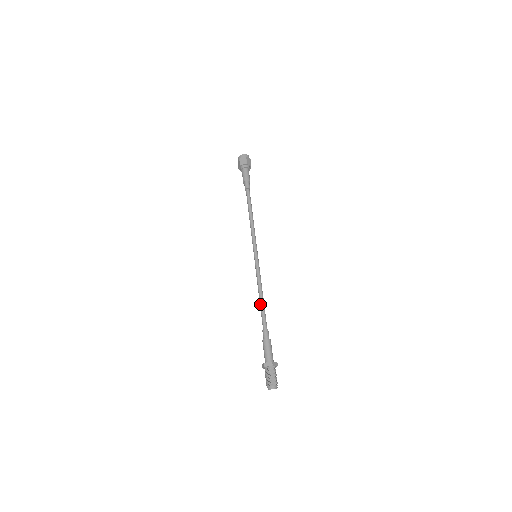
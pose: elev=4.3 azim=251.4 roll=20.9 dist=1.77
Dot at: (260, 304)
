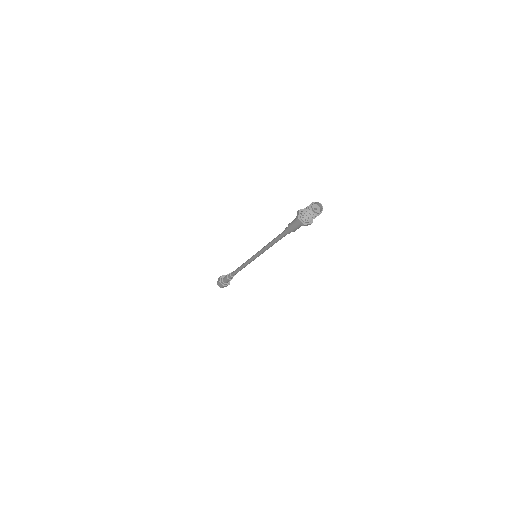
Dot at: (274, 239)
